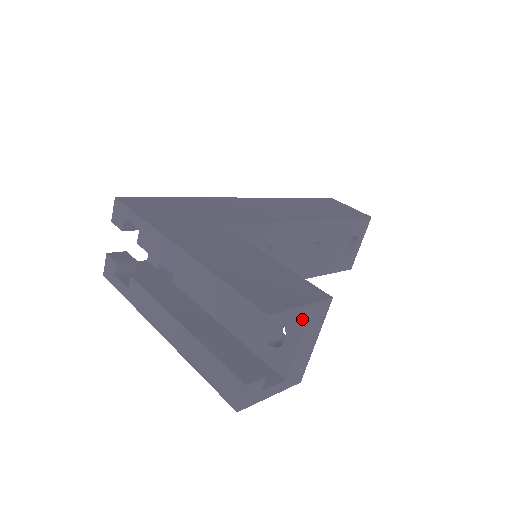
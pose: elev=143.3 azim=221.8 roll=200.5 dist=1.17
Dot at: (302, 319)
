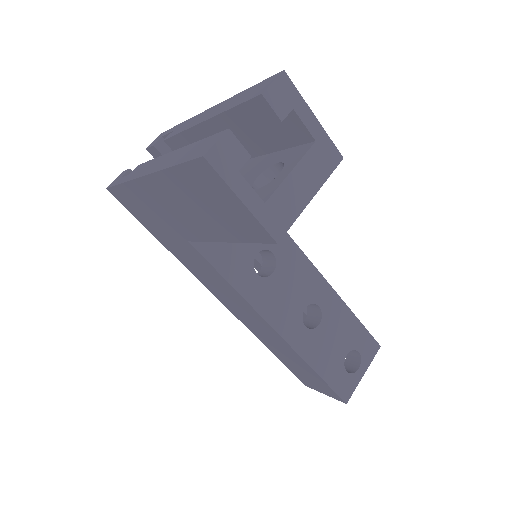
Dot at: (307, 147)
